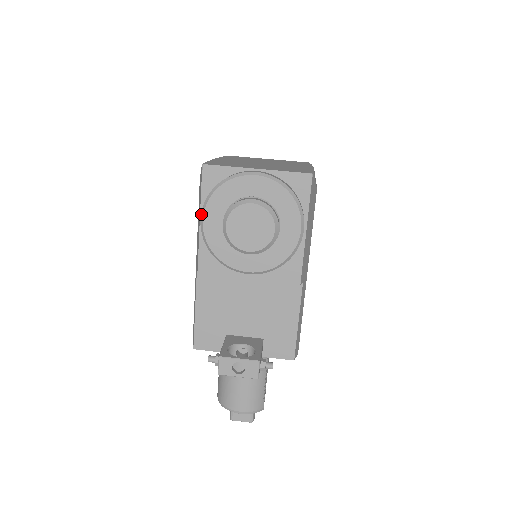
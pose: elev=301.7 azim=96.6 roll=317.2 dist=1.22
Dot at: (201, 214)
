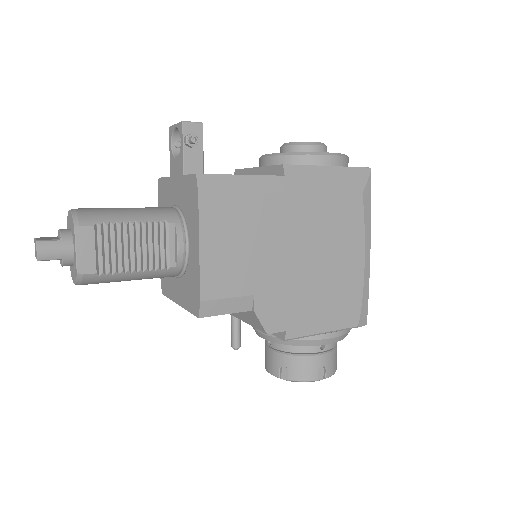
Dot at: occluded
